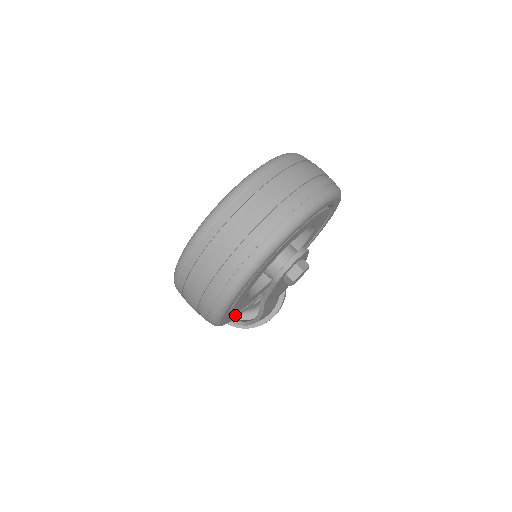
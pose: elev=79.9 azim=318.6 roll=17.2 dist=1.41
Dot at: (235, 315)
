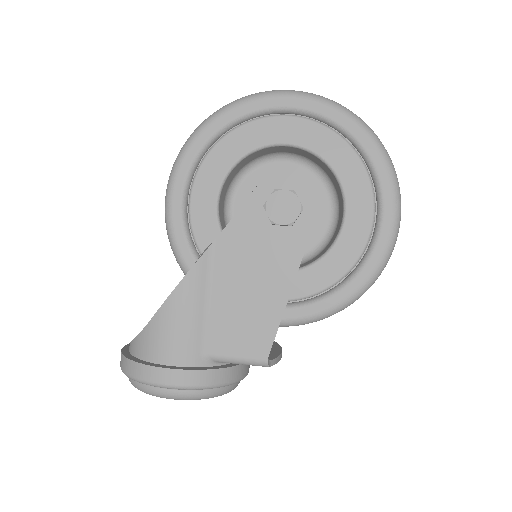
Dot at: (183, 215)
